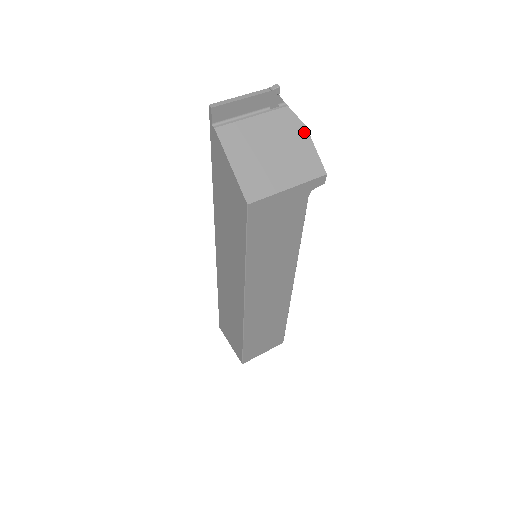
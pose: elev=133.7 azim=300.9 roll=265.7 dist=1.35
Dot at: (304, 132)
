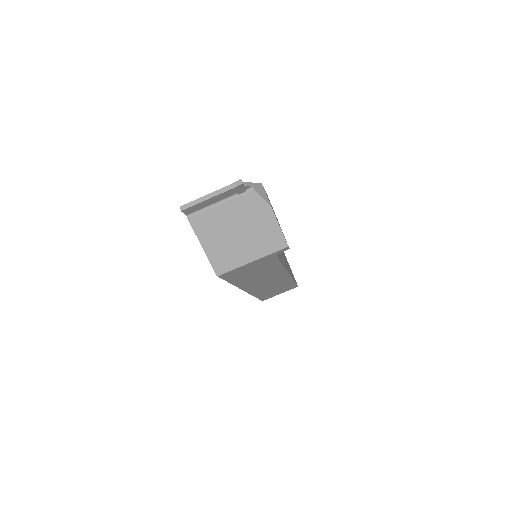
Dot at: (269, 212)
